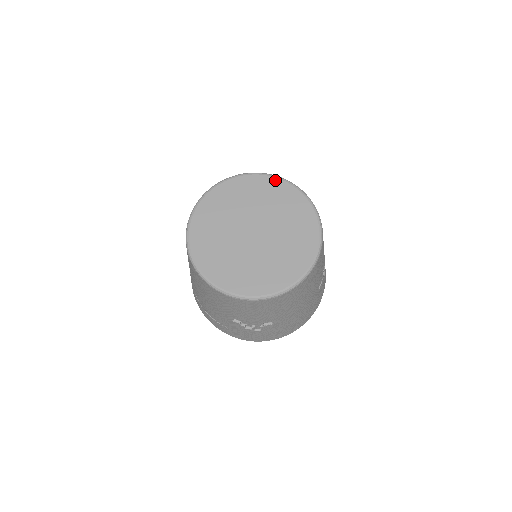
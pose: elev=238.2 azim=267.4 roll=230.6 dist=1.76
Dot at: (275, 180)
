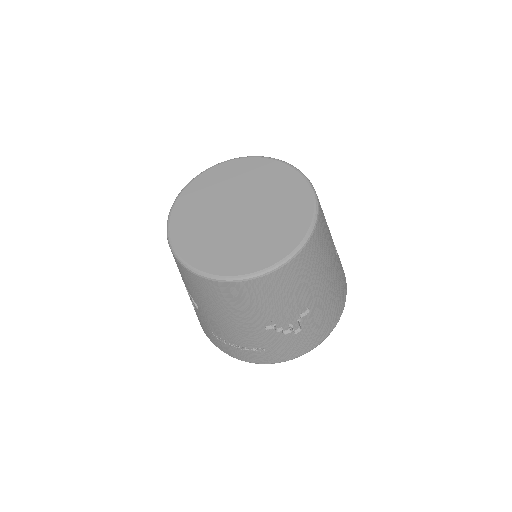
Dot at: (236, 161)
